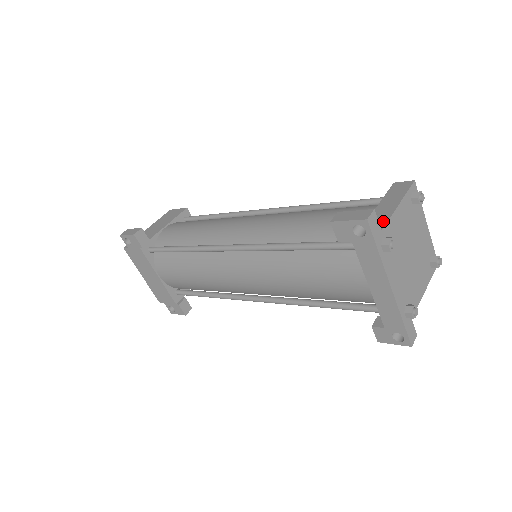
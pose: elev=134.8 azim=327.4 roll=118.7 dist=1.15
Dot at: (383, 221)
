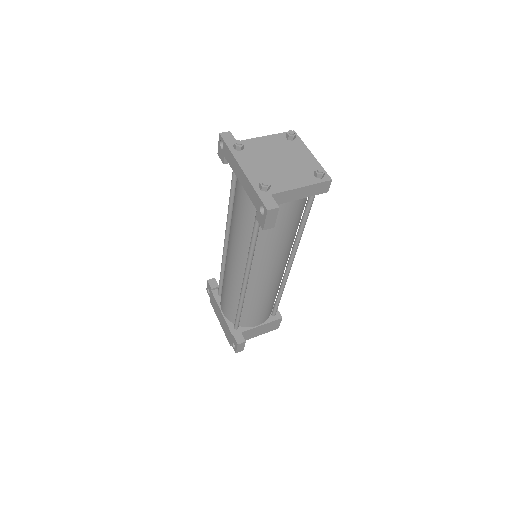
Dot at: (246, 142)
